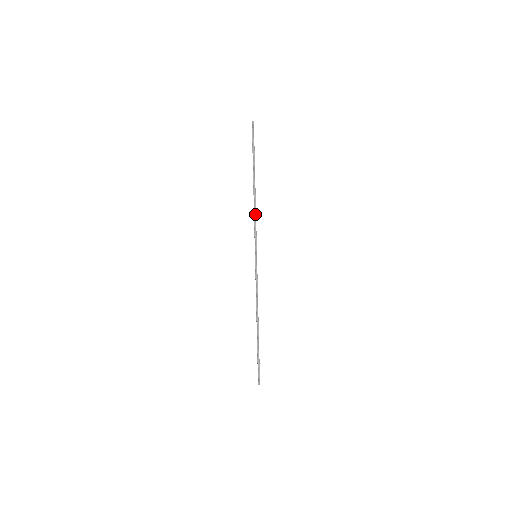
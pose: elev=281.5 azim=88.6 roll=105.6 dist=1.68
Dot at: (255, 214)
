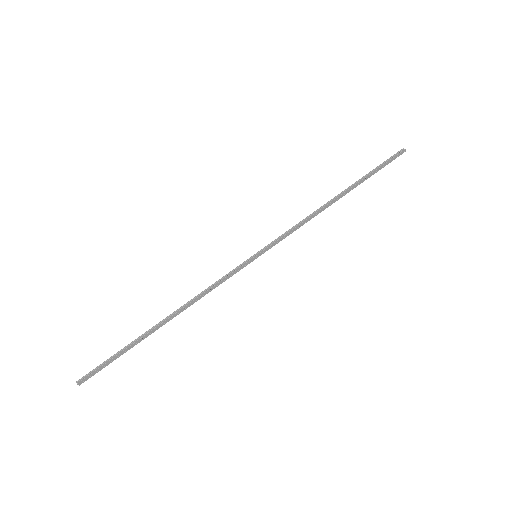
Dot at: (306, 219)
